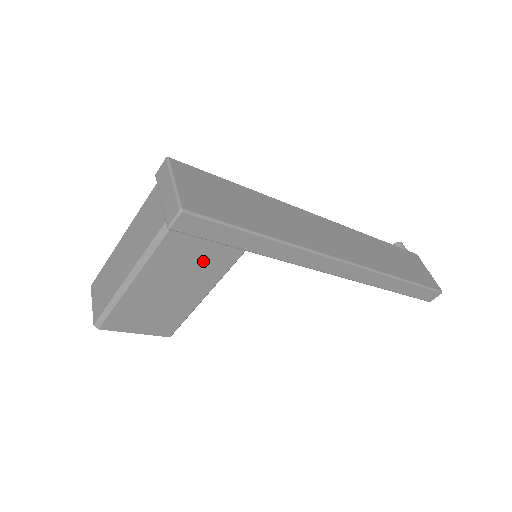
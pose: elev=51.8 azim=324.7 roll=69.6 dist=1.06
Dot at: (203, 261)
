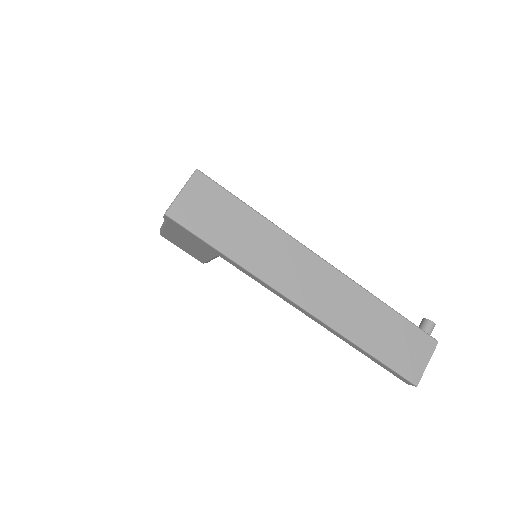
Dot at: (198, 242)
